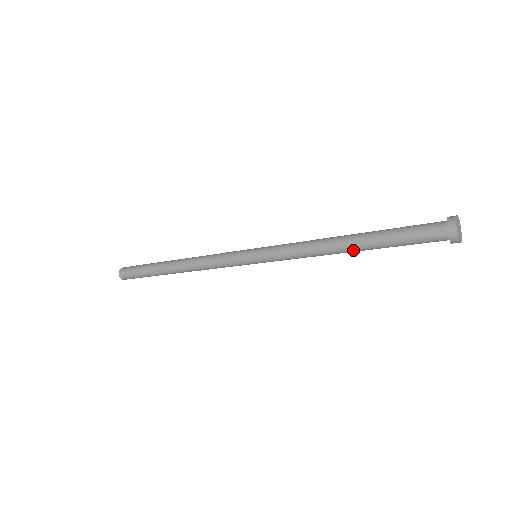
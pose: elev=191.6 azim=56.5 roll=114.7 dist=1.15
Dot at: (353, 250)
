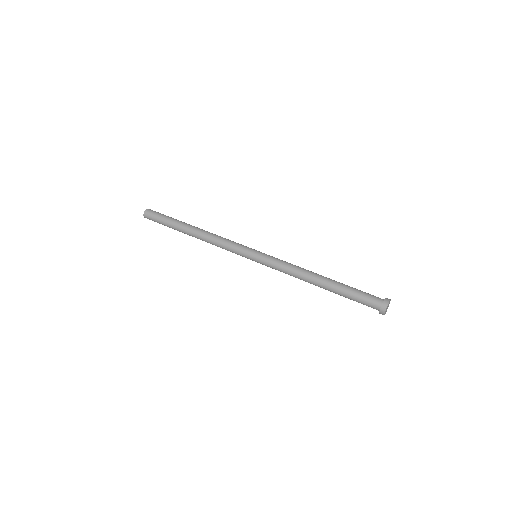
Dot at: occluded
